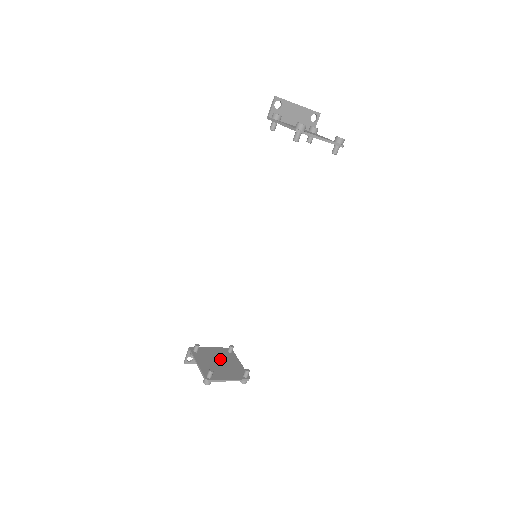
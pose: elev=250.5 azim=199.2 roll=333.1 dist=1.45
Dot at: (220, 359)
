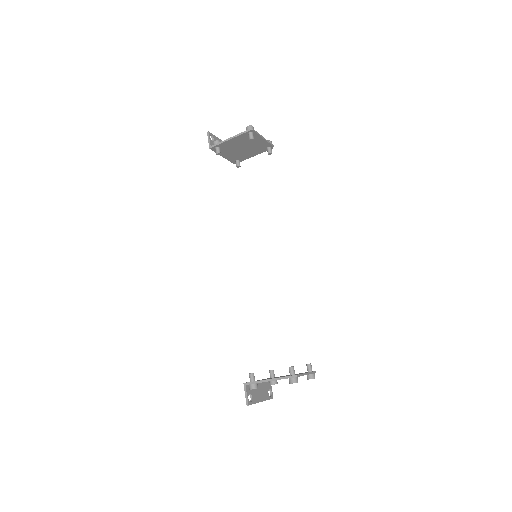
Dot at: occluded
